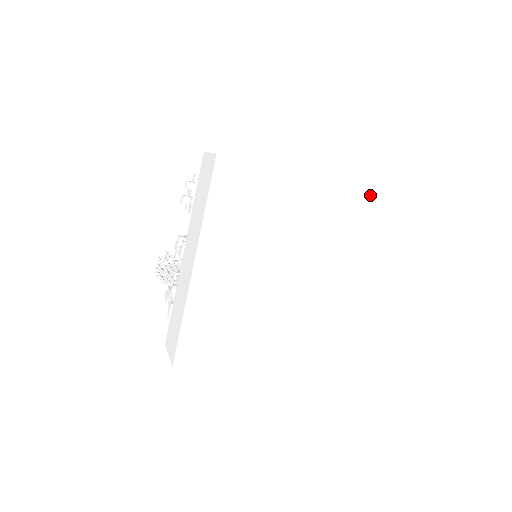
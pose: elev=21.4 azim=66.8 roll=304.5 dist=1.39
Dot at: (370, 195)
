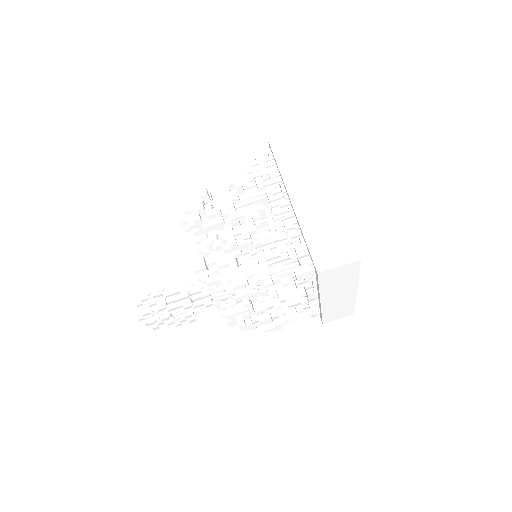
Dot at: occluded
